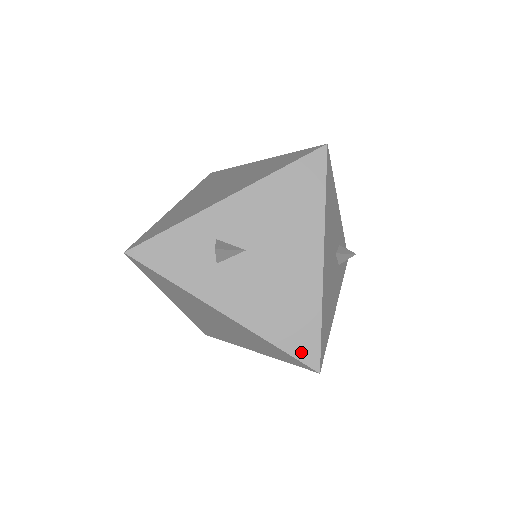
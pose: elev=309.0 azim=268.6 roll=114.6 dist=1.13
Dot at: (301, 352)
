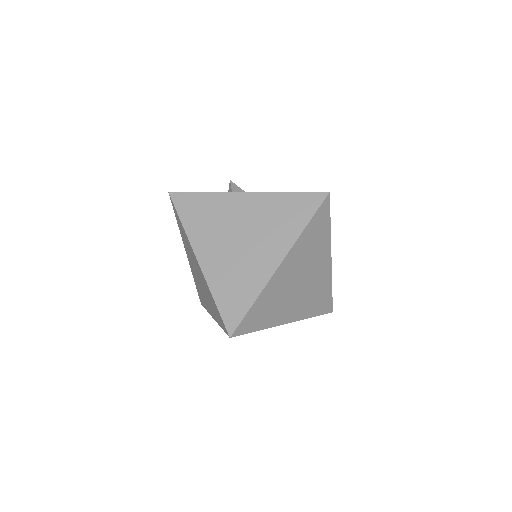
Dot at: (310, 192)
